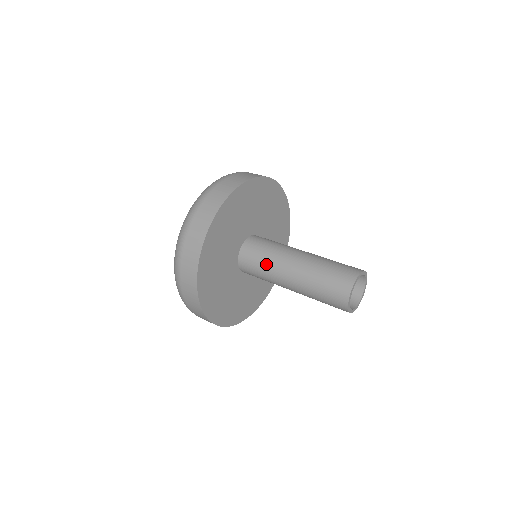
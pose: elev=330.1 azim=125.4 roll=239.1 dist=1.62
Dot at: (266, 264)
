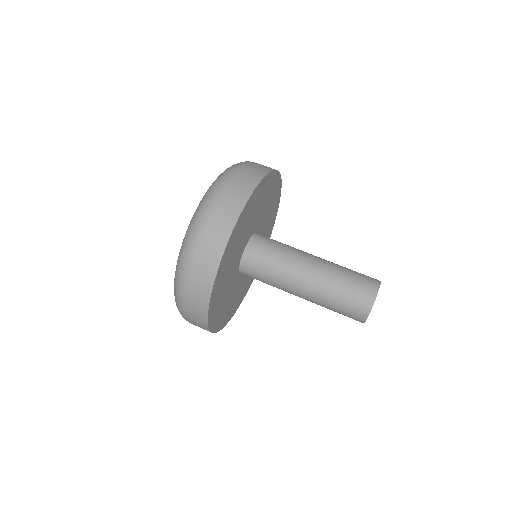
Dot at: (274, 277)
